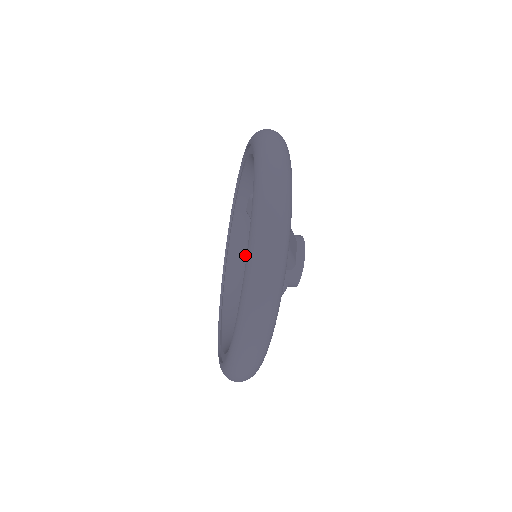
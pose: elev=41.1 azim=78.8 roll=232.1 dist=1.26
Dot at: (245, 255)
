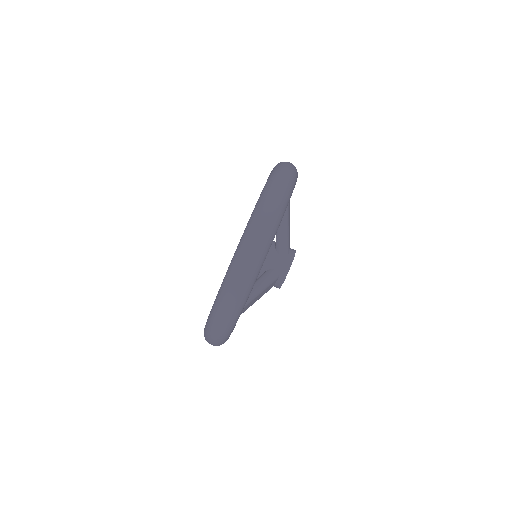
Dot at: occluded
